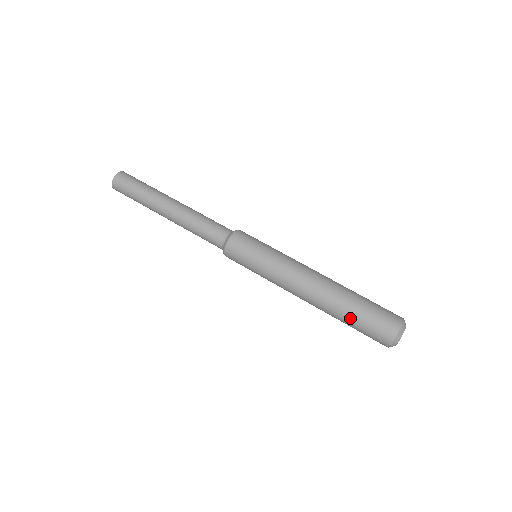
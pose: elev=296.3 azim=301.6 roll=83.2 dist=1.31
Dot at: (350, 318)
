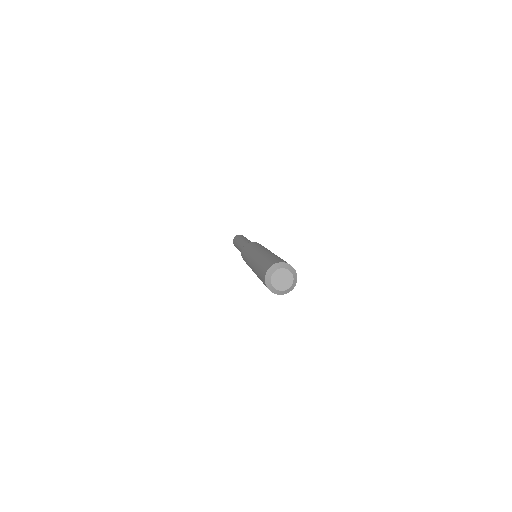
Dot at: (258, 271)
